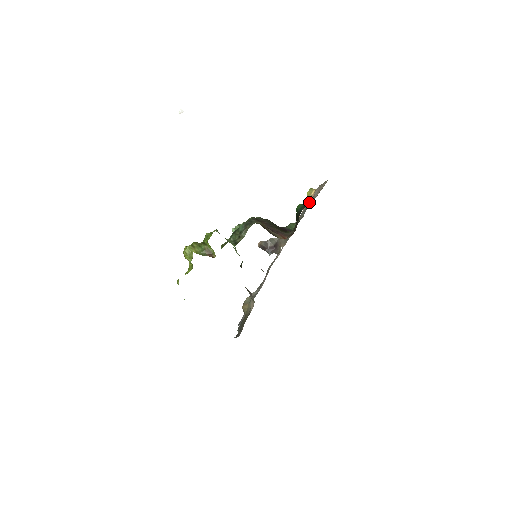
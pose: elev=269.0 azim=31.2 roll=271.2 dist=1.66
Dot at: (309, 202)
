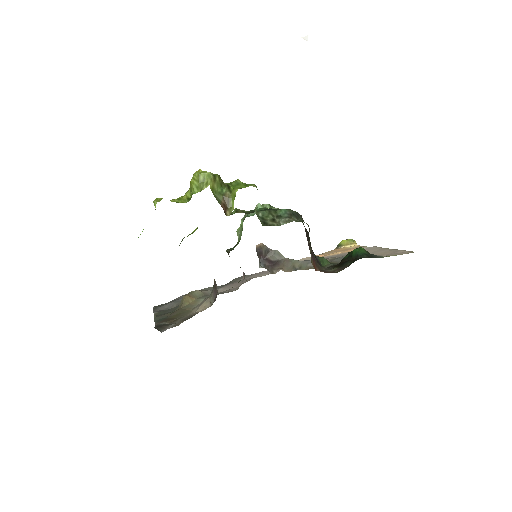
Dot at: (376, 256)
